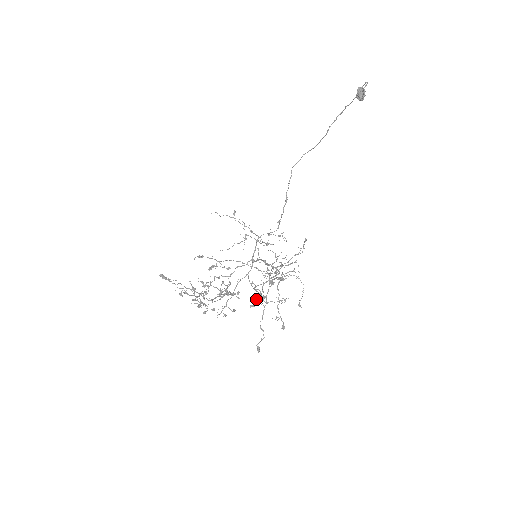
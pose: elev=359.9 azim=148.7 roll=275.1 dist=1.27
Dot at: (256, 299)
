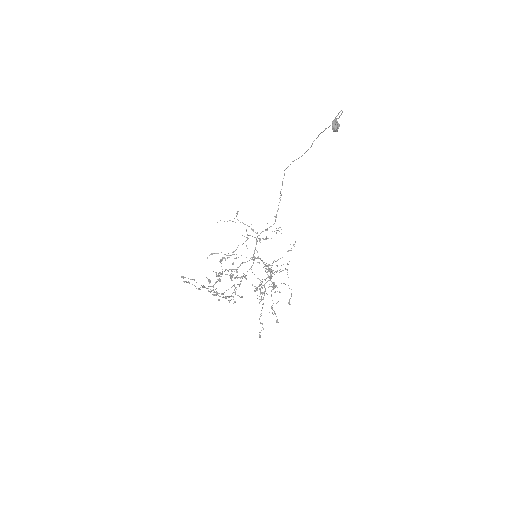
Dot at: (259, 285)
